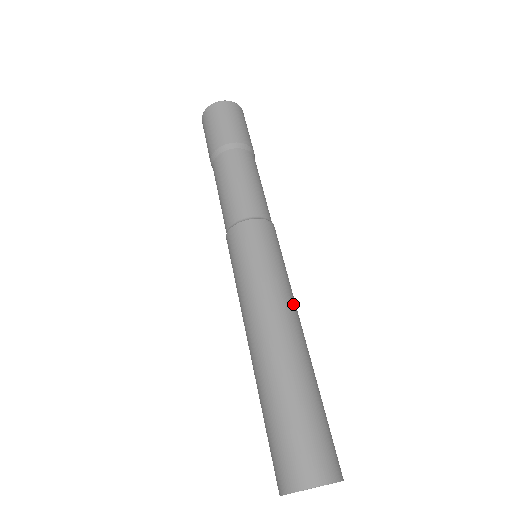
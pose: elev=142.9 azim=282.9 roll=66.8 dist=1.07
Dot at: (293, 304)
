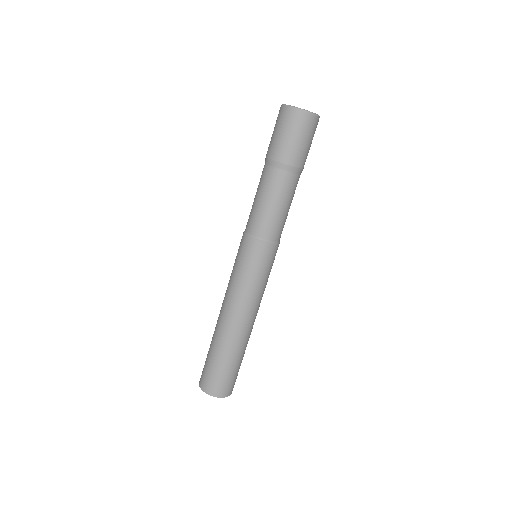
Dot at: (252, 306)
